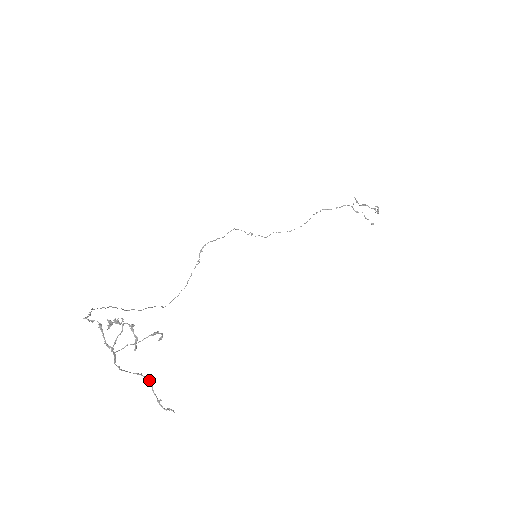
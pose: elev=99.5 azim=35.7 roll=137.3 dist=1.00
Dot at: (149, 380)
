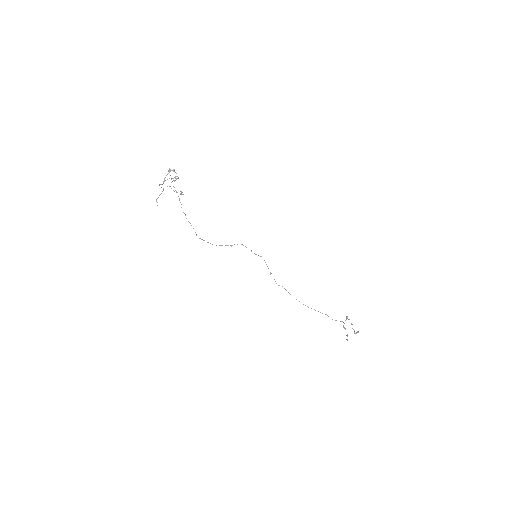
Dot at: (163, 190)
